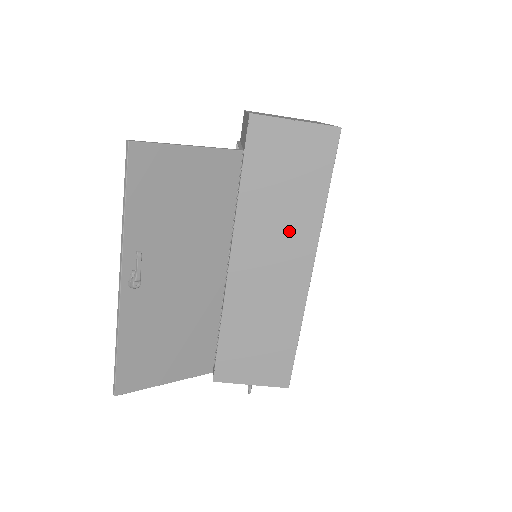
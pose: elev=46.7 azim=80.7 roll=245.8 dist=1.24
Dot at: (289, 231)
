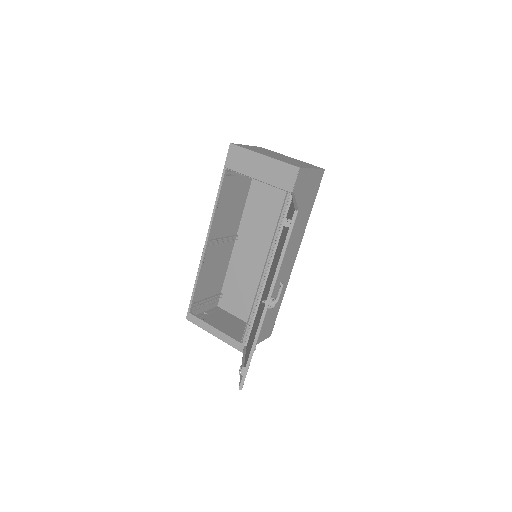
Dot at: (295, 237)
